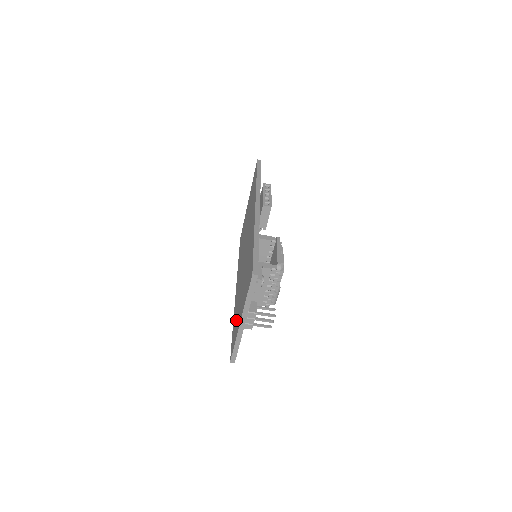
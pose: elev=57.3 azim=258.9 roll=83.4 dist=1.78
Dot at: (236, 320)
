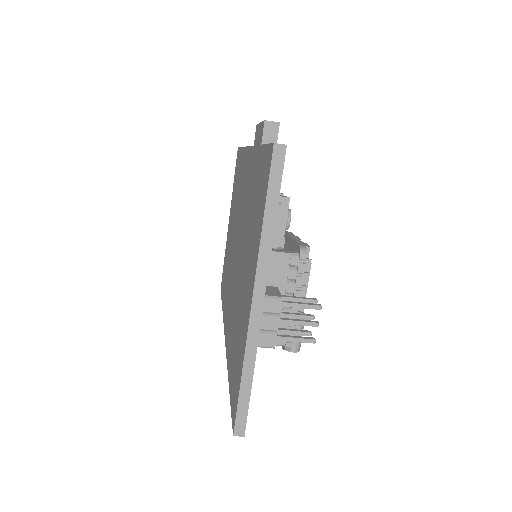
Dot at: (236, 340)
